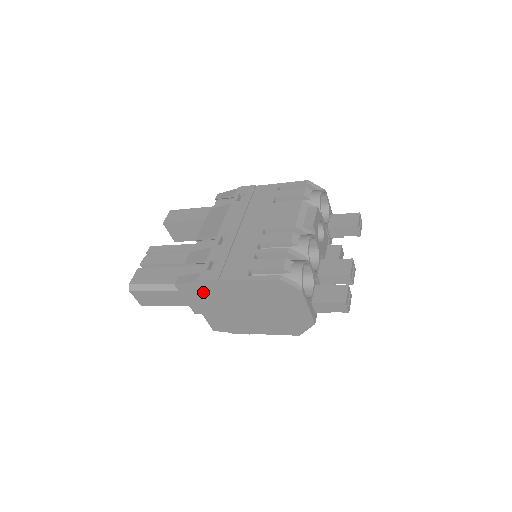
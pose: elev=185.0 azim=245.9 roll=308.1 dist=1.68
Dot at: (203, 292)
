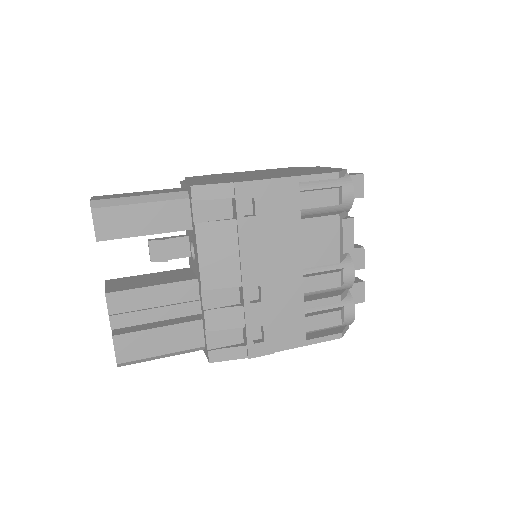
Dot at: occluded
